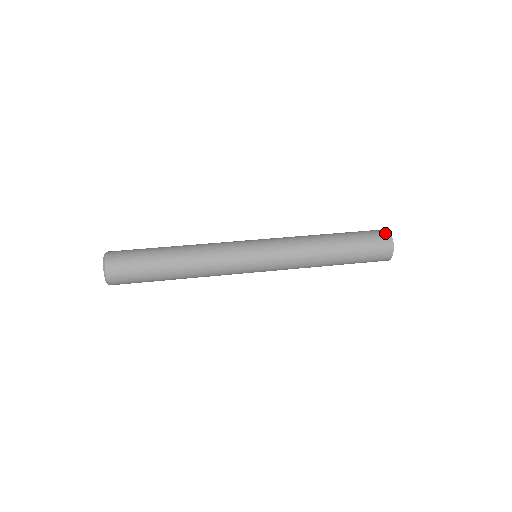
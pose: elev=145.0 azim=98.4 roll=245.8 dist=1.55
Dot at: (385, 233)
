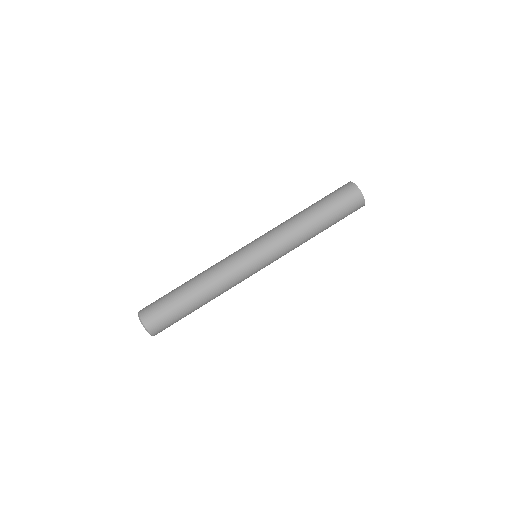
Dot at: (352, 188)
